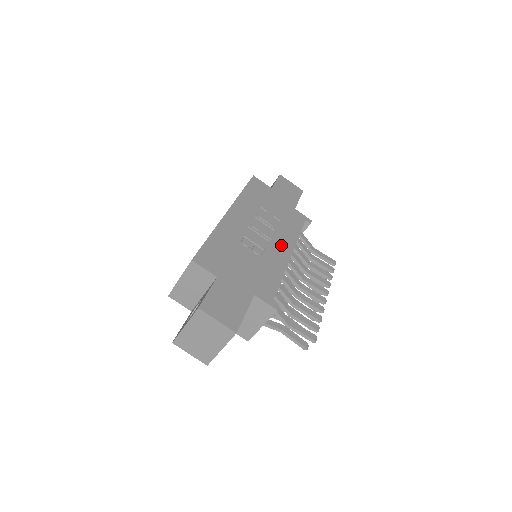
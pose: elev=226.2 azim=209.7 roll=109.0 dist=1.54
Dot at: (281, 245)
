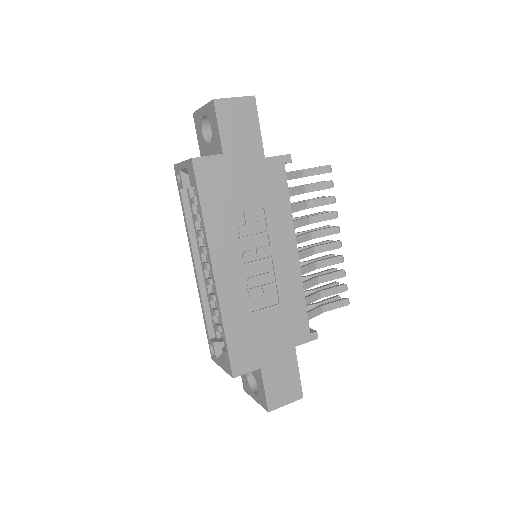
Dot at: (283, 250)
